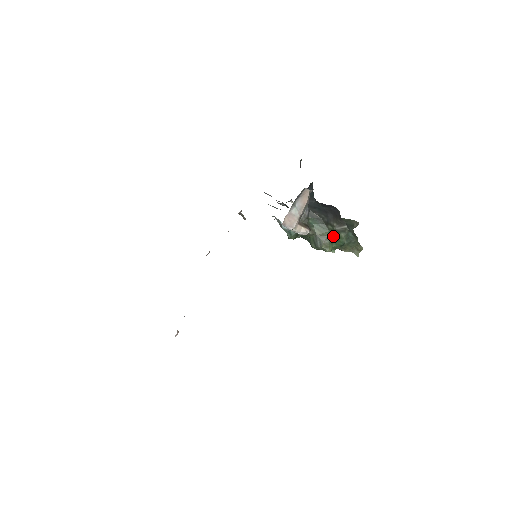
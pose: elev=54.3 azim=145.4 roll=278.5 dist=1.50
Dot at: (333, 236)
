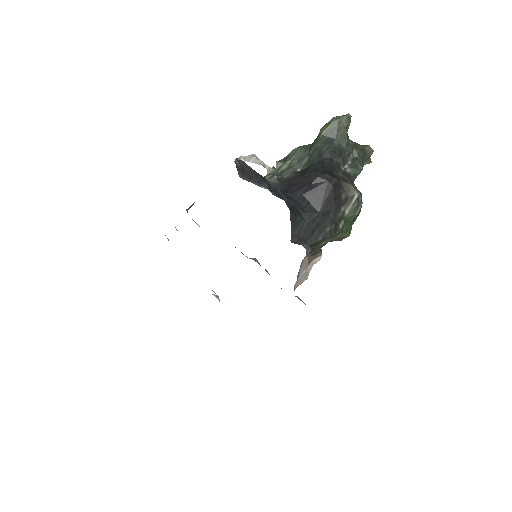
Dot at: (349, 226)
